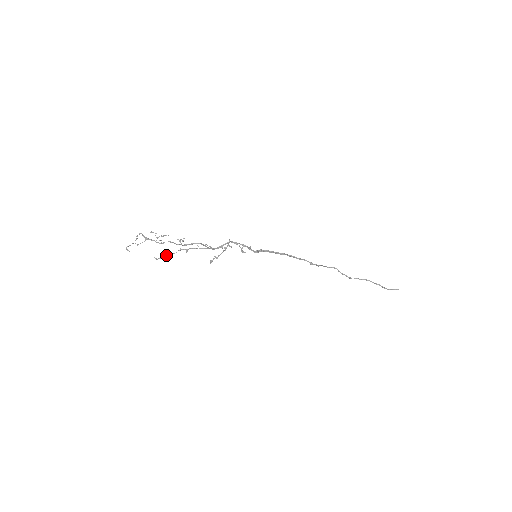
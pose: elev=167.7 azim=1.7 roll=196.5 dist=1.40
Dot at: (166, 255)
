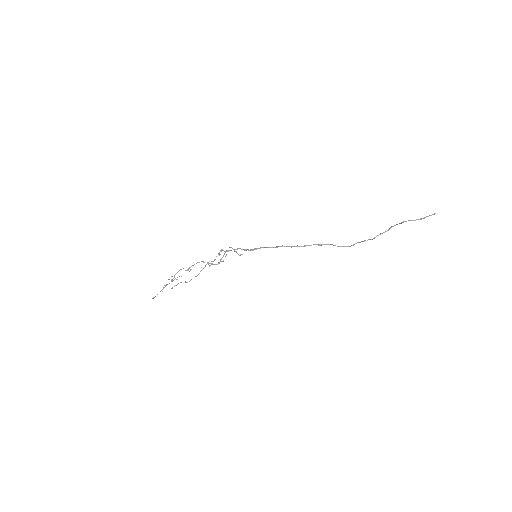
Dot at: (178, 283)
